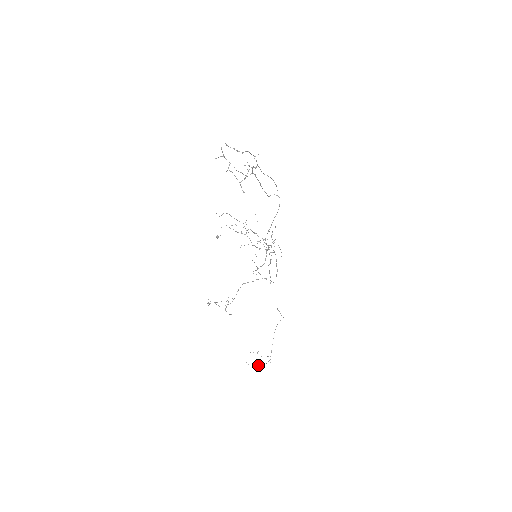
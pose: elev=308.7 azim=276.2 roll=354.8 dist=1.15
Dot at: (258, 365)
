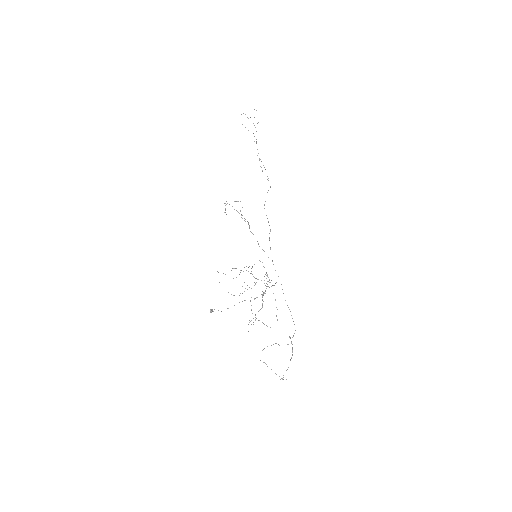
Dot at: occluded
